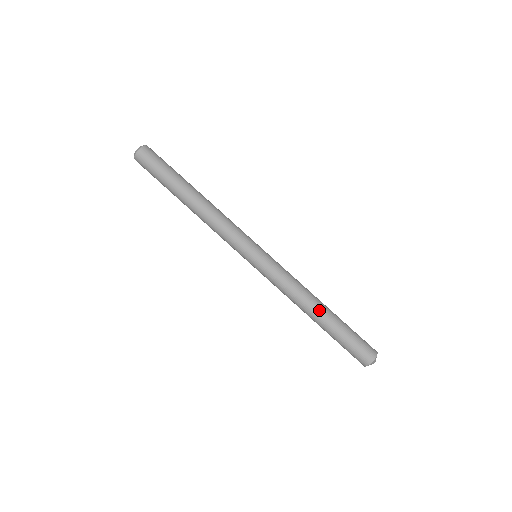
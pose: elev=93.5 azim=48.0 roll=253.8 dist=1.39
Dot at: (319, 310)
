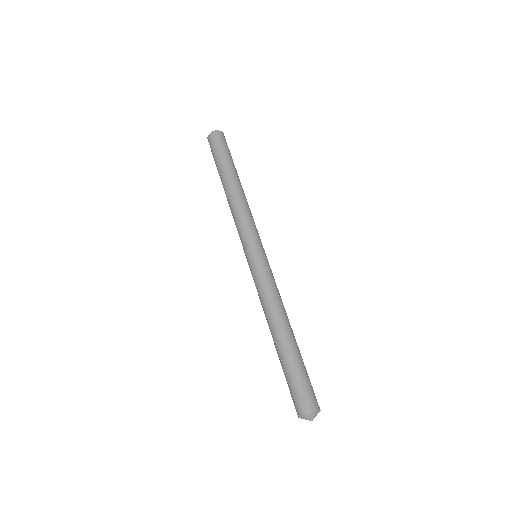
Dot at: (290, 329)
